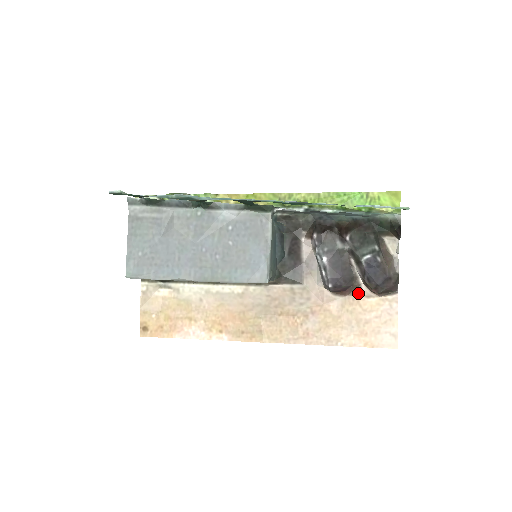
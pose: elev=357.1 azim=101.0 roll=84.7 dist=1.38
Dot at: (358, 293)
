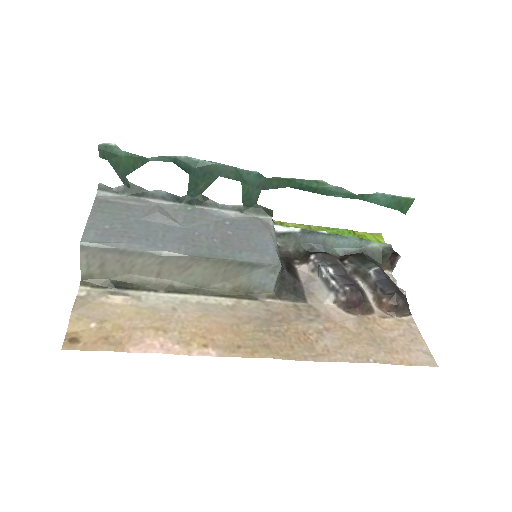
Dot at: (371, 313)
